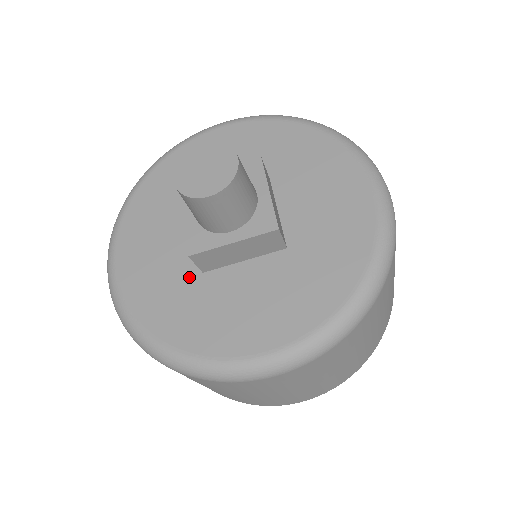
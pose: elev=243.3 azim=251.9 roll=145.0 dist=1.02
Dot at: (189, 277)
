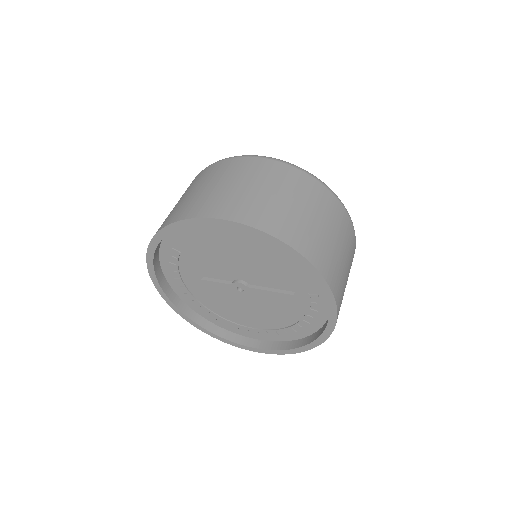
Dot at: occluded
